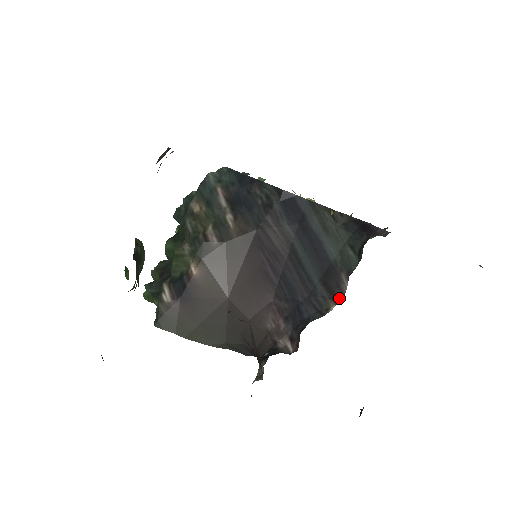
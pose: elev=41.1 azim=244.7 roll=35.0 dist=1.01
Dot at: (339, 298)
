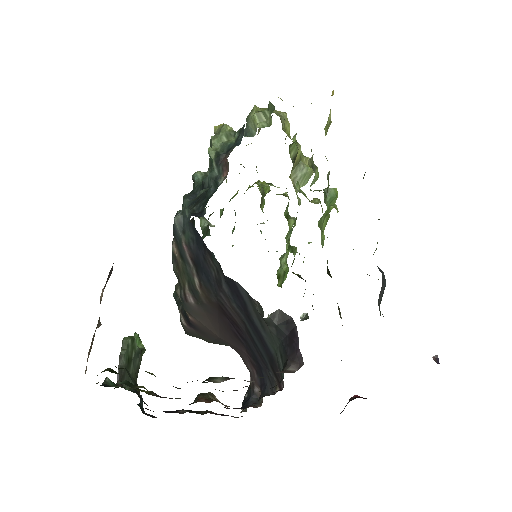
Dot at: (281, 386)
